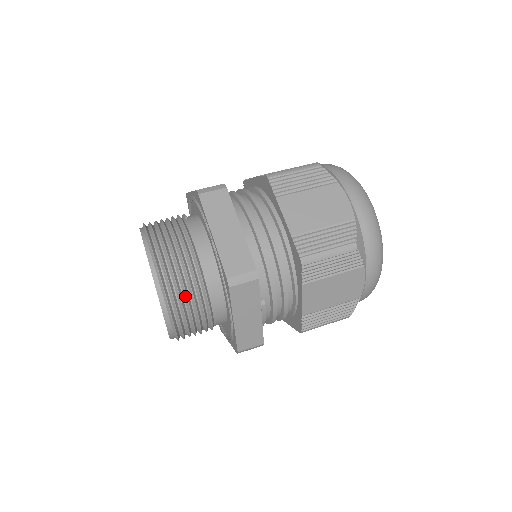
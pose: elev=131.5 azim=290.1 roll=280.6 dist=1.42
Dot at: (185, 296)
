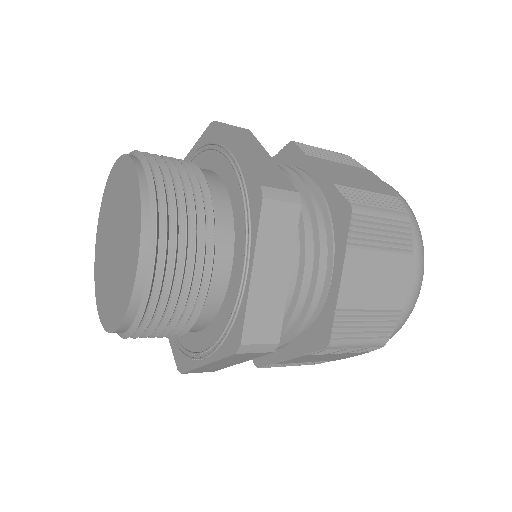
Dot at: (163, 158)
